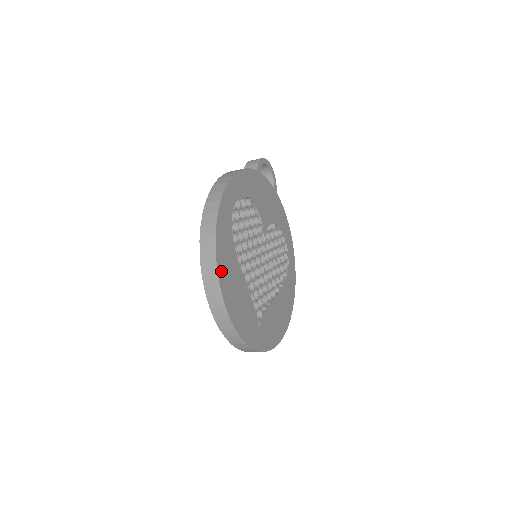
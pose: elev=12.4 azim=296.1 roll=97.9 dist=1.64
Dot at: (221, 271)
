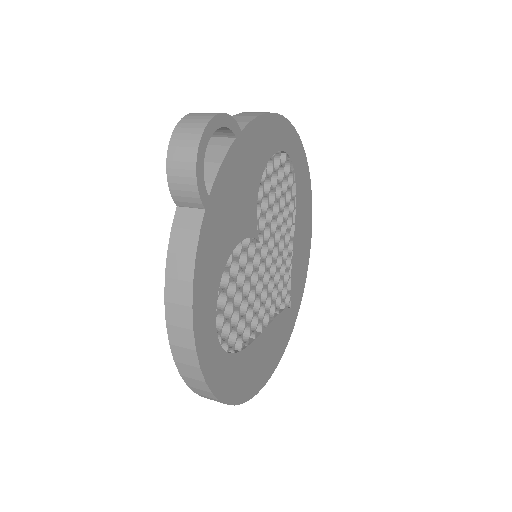
Dot at: (246, 393)
